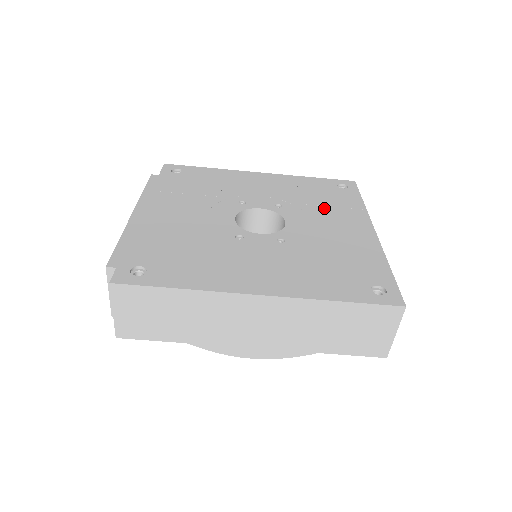
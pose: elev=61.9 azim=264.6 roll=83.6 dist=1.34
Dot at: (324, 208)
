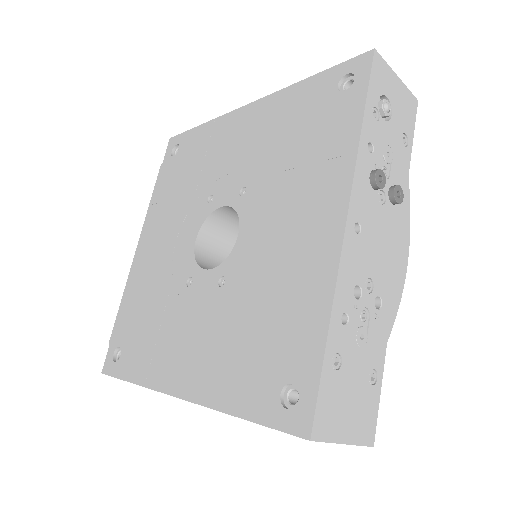
Dot at: (294, 175)
